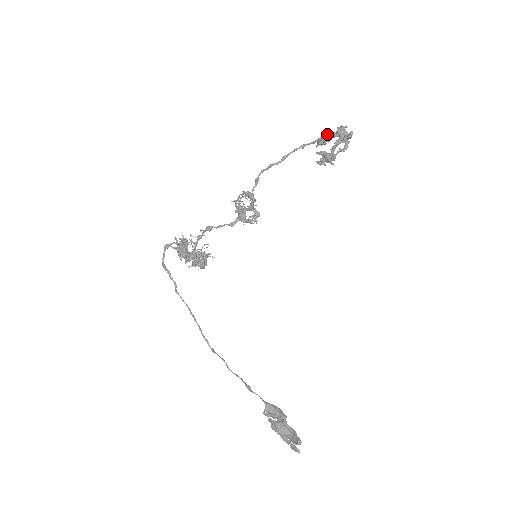
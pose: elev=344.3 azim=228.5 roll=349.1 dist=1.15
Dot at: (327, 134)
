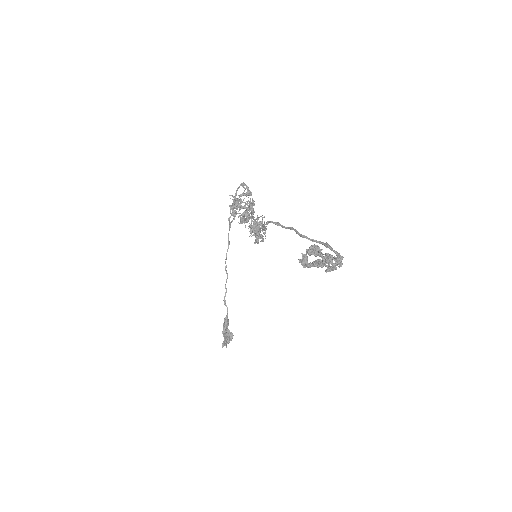
Dot at: (327, 246)
